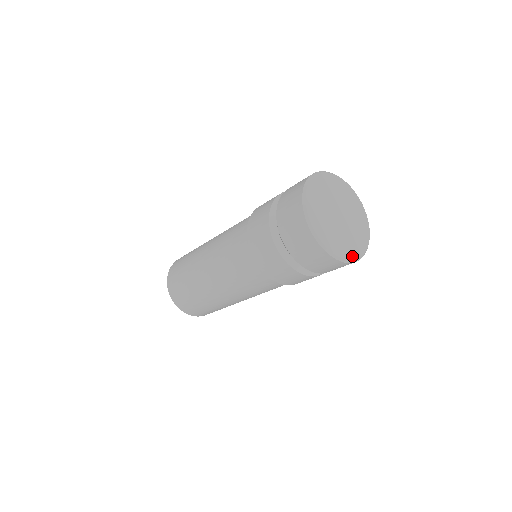
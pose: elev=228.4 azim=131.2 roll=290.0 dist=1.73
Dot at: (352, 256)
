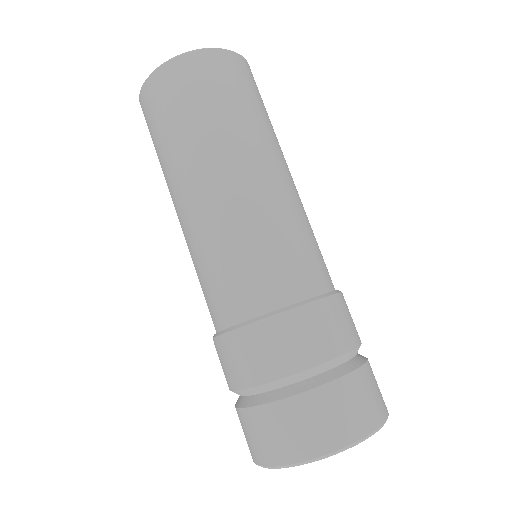
Dot at: occluded
